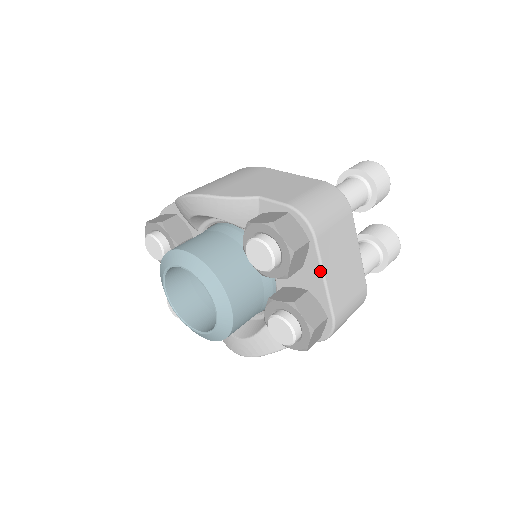
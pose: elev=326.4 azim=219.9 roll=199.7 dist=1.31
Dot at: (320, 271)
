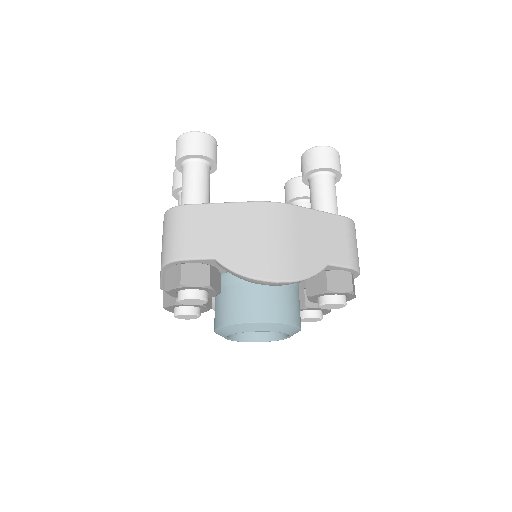
Dot at: occluded
